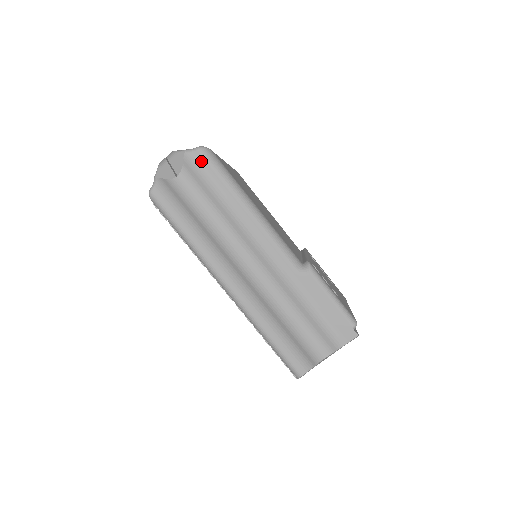
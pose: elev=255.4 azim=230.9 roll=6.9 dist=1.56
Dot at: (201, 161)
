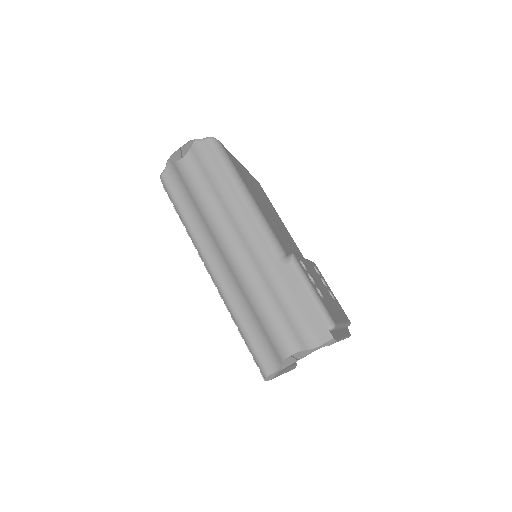
Dot at: (207, 149)
